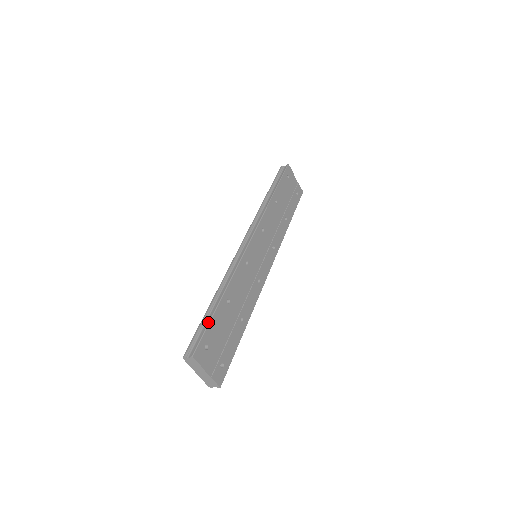
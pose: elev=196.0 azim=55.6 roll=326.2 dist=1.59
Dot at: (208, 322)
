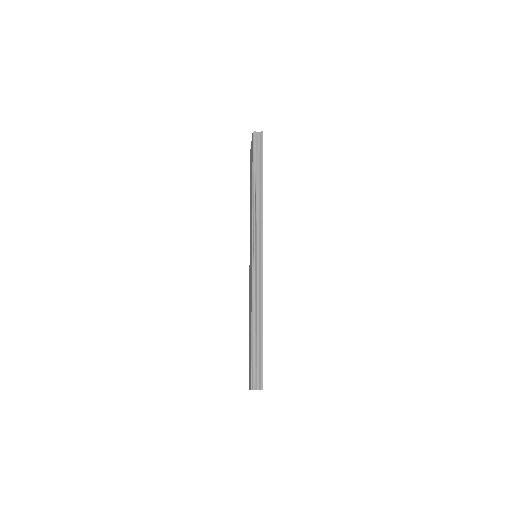
Dot at: (262, 354)
